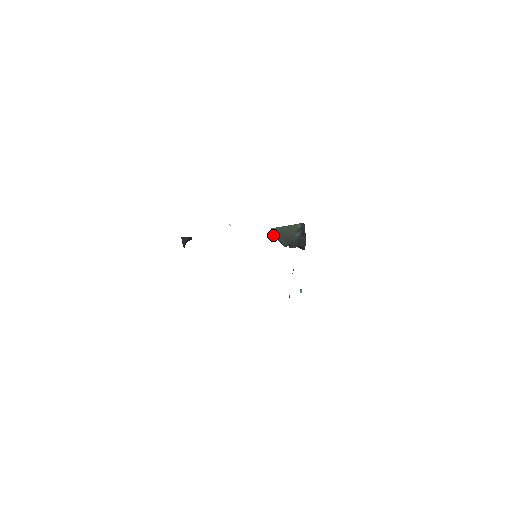
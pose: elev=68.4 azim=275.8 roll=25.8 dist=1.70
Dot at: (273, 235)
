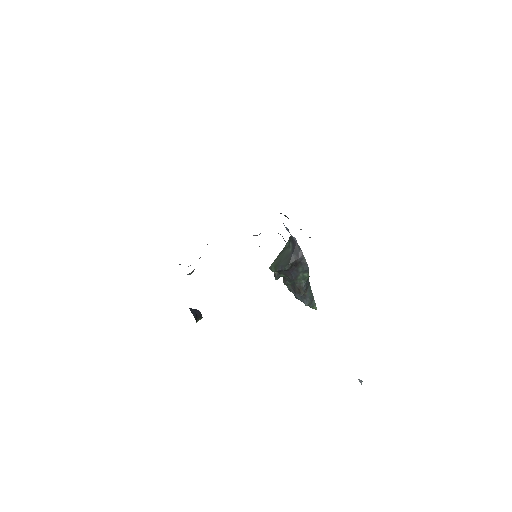
Dot at: (273, 270)
